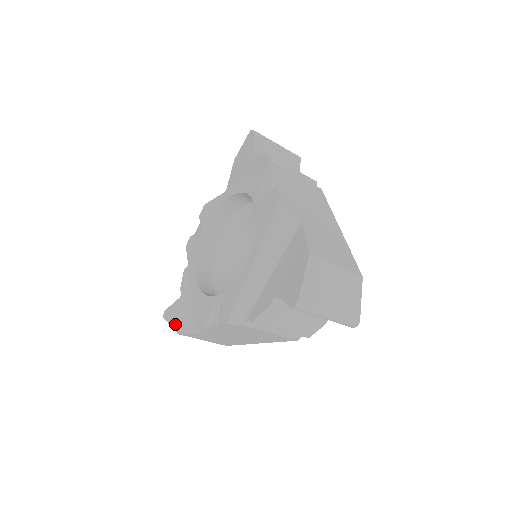
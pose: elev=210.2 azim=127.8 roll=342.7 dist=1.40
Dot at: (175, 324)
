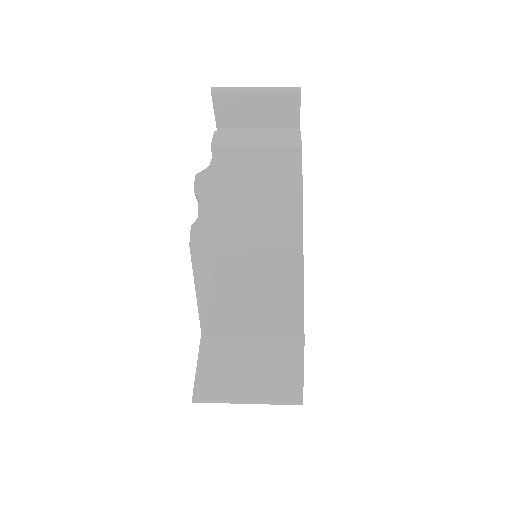
Dot at: occluded
